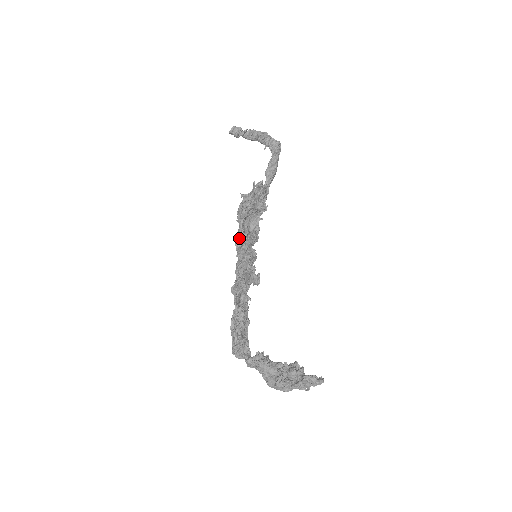
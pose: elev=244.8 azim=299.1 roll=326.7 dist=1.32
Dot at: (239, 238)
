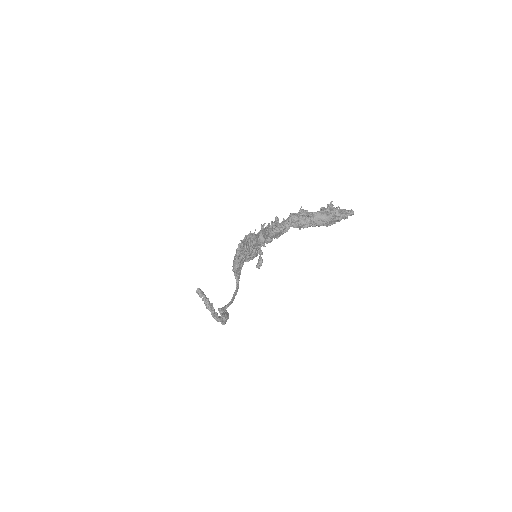
Dot at: occluded
